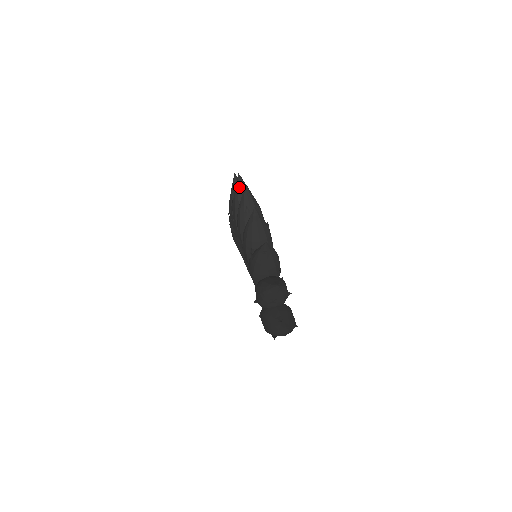
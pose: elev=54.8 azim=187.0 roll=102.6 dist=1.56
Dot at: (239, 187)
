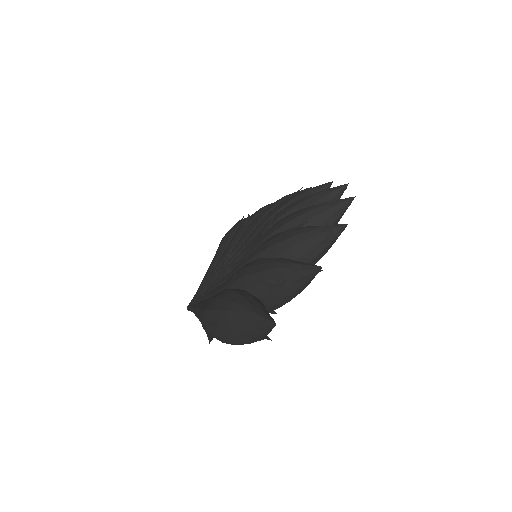
Dot at: (321, 189)
